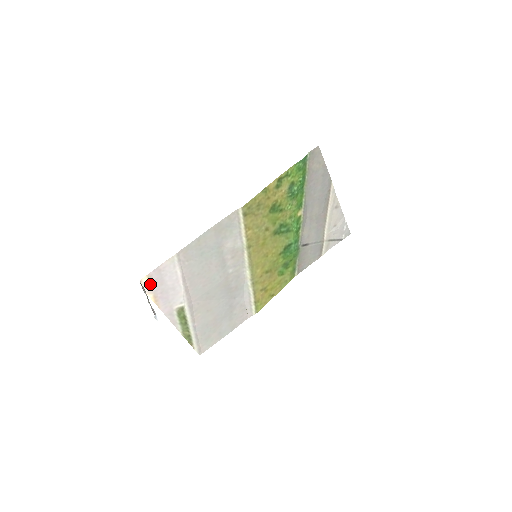
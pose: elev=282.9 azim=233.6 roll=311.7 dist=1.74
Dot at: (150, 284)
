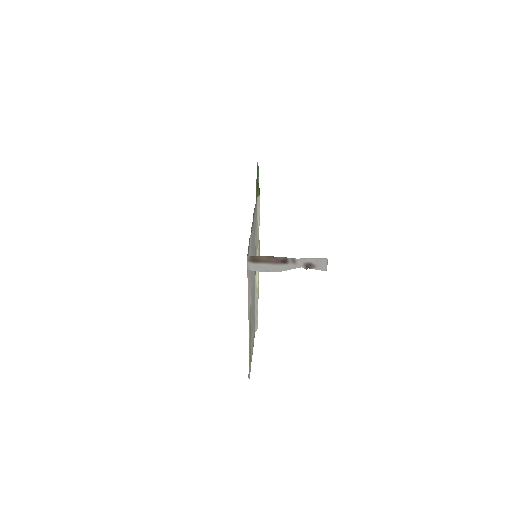
Dot at: occluded
